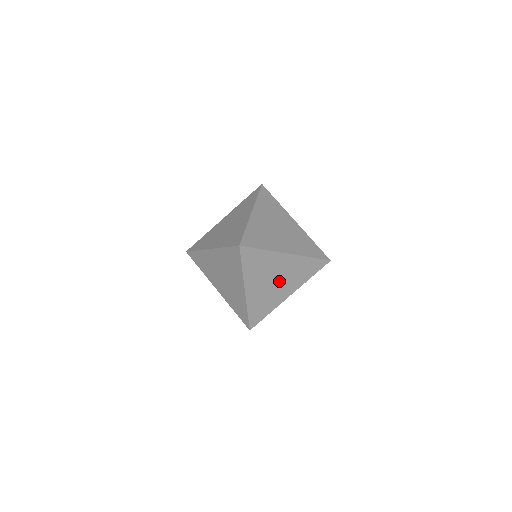
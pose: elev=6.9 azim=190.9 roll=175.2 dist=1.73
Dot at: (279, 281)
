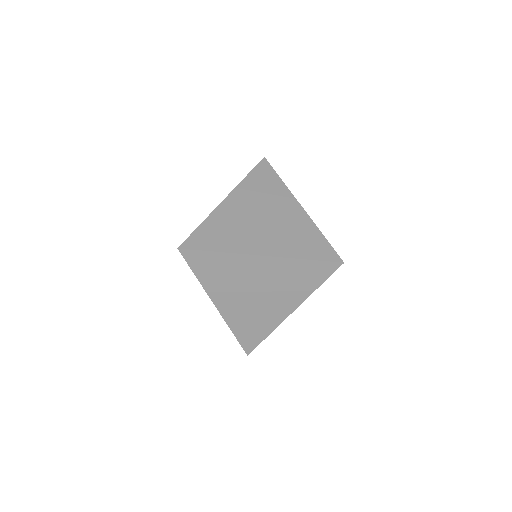
Dot at: occluded
